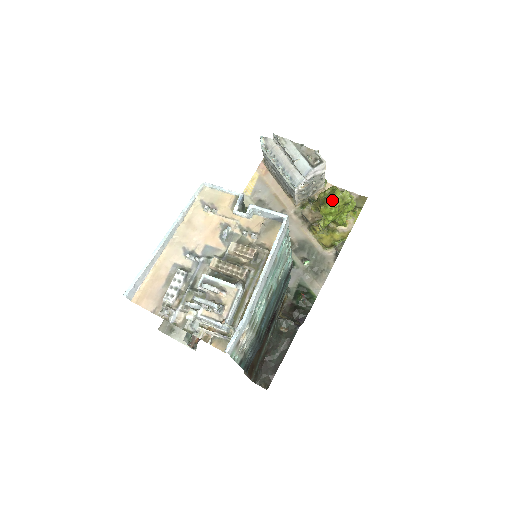
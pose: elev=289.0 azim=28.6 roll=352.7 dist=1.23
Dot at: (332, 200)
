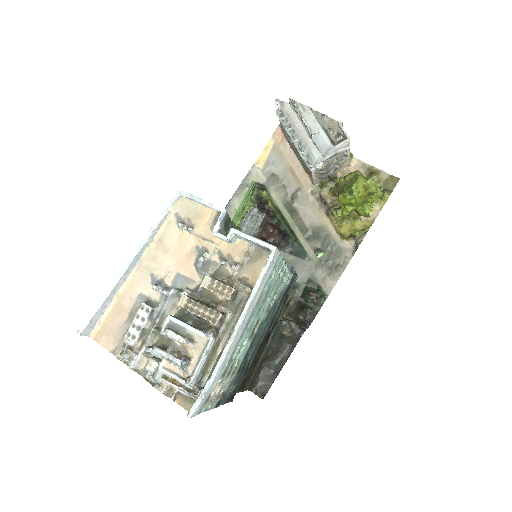
Dot at: (353, 189)
